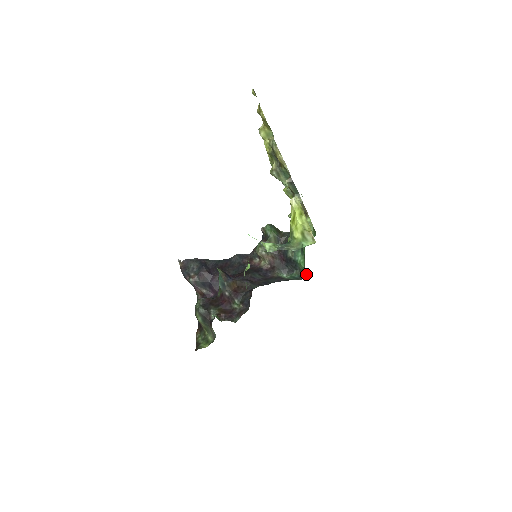
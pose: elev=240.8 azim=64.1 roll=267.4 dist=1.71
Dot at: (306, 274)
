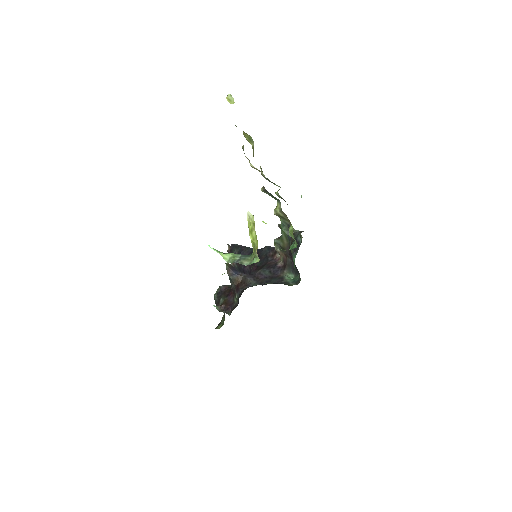
Dot at: (299, 280)
